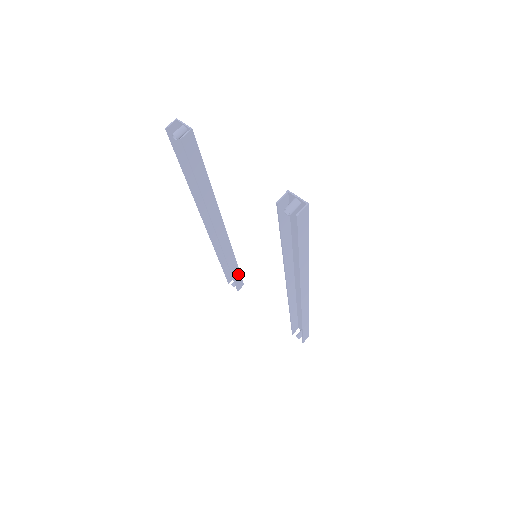
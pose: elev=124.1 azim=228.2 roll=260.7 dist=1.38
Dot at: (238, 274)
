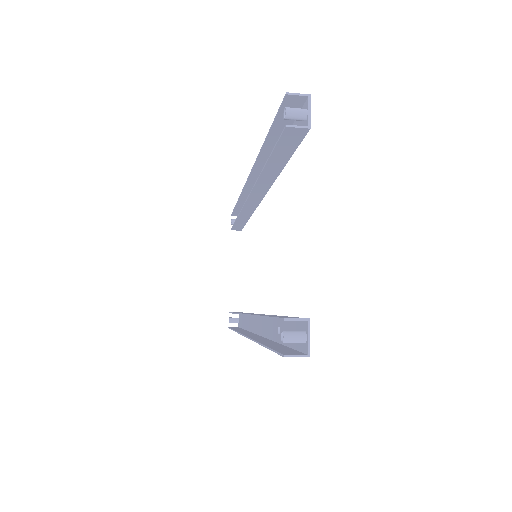
Dot at: (243, 224)
